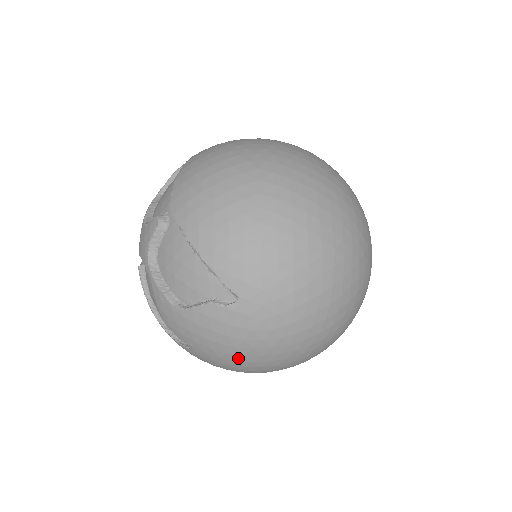
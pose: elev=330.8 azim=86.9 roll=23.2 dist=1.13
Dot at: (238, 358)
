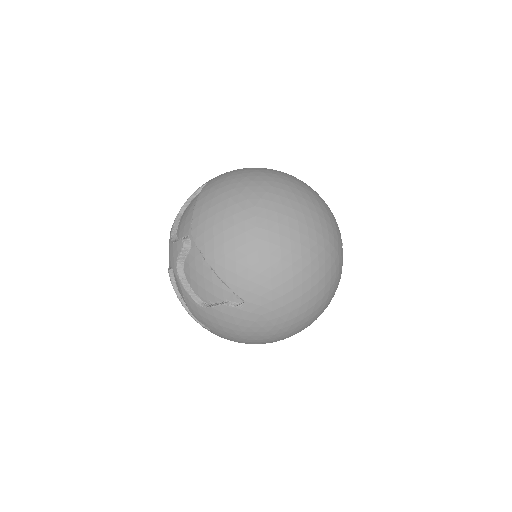
Dot at: (245, 338)
